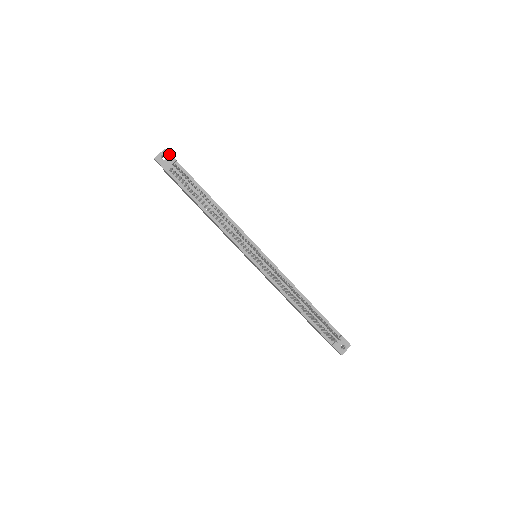
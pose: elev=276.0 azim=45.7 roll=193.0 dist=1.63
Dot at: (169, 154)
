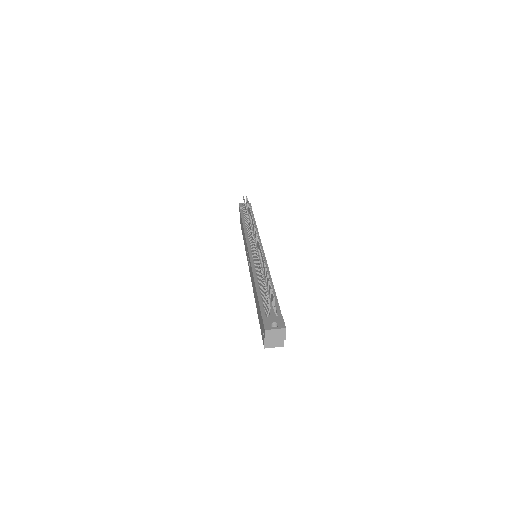
Dot at: (250, 204)
